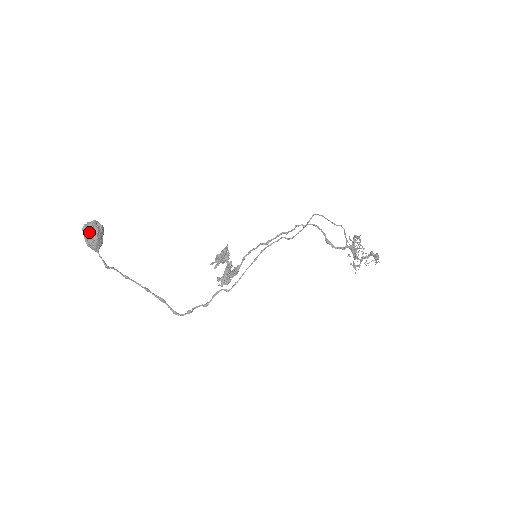
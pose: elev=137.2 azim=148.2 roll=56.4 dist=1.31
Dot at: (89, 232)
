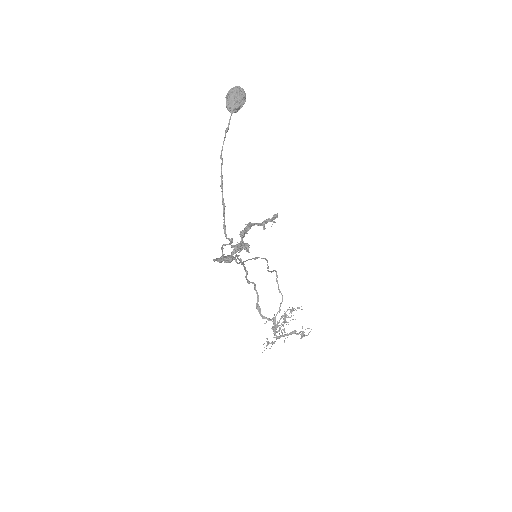
Dot at: (242, 93)
